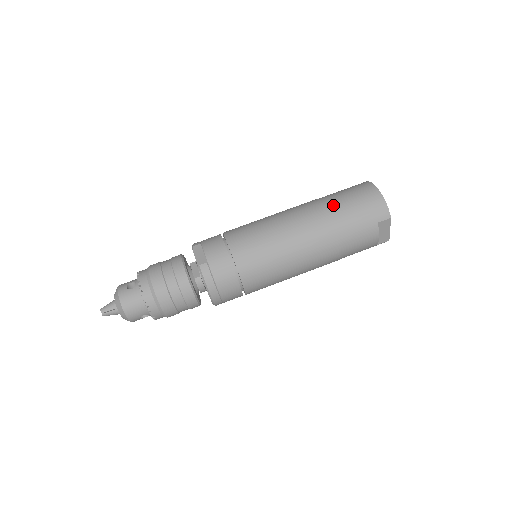
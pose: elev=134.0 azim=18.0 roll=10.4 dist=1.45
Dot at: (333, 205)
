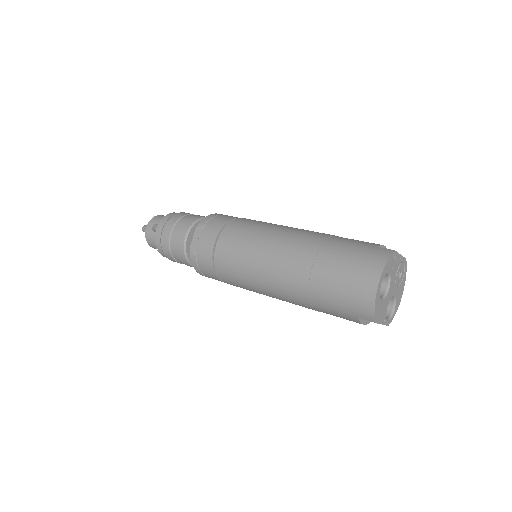
Dot at: (320, 271)
